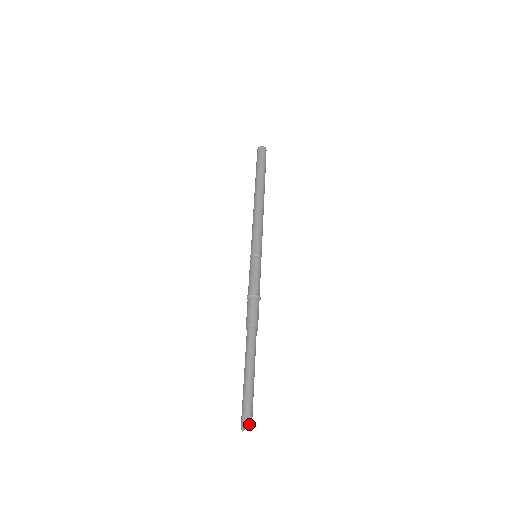
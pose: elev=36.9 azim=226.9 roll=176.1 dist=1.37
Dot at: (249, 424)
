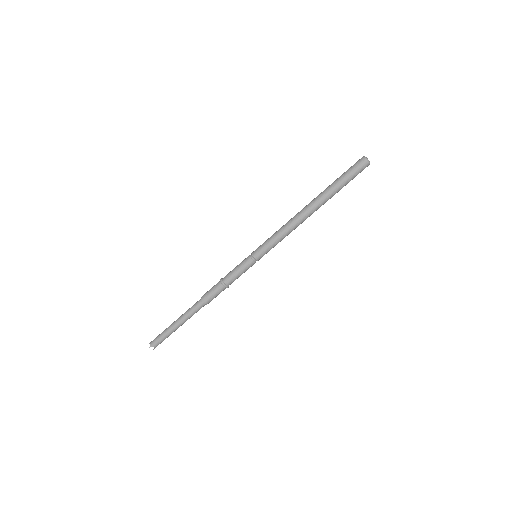
Dot at: occluded
